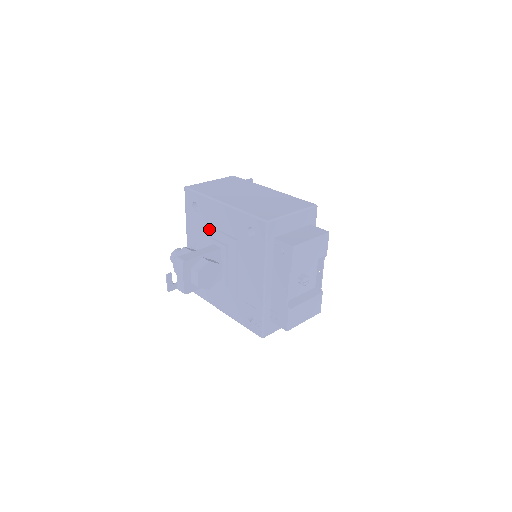
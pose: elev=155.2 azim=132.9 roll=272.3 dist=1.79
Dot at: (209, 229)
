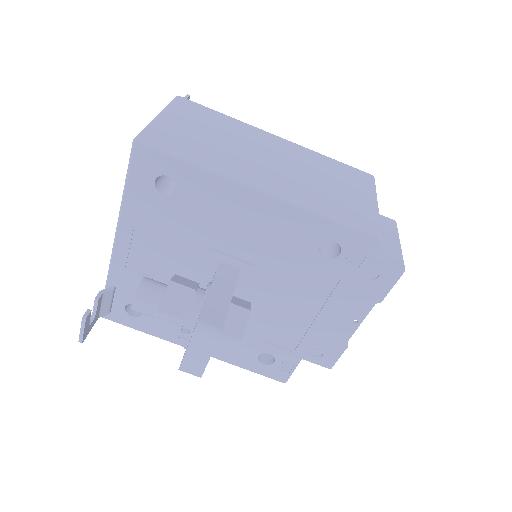
Dot at: (208, 233)
